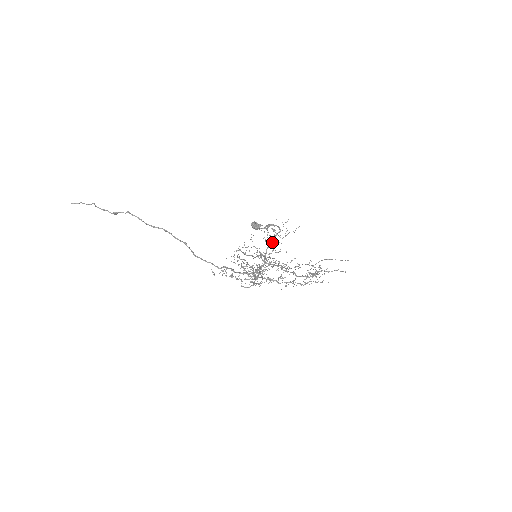
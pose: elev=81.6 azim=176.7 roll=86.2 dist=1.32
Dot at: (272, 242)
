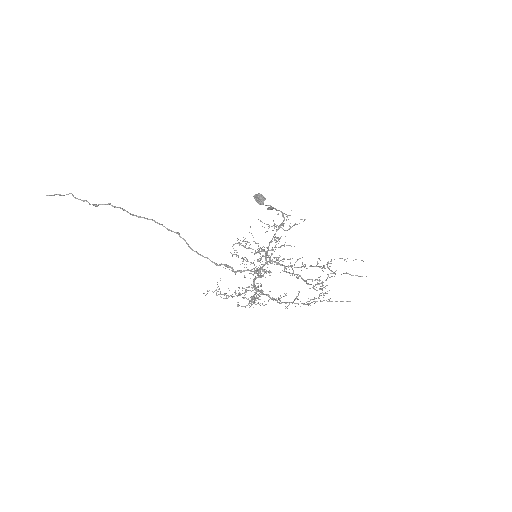
Dot at: occluded
